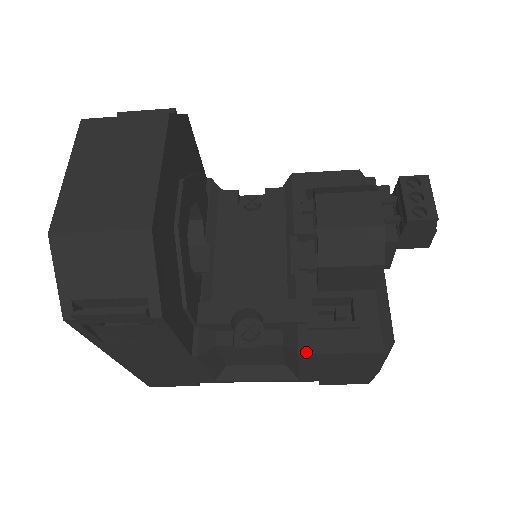
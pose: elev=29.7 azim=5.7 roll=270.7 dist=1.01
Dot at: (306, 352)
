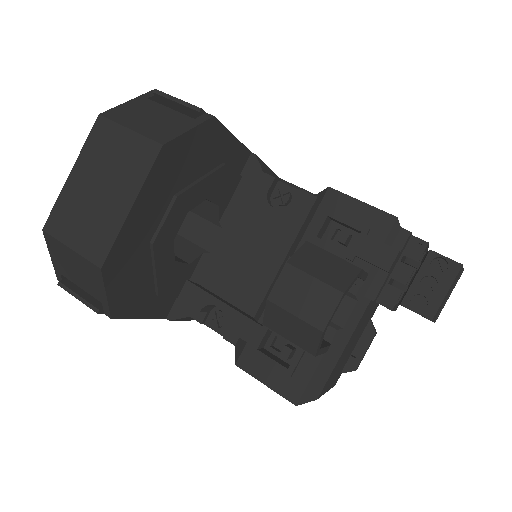
Dot at: (241, 367)
